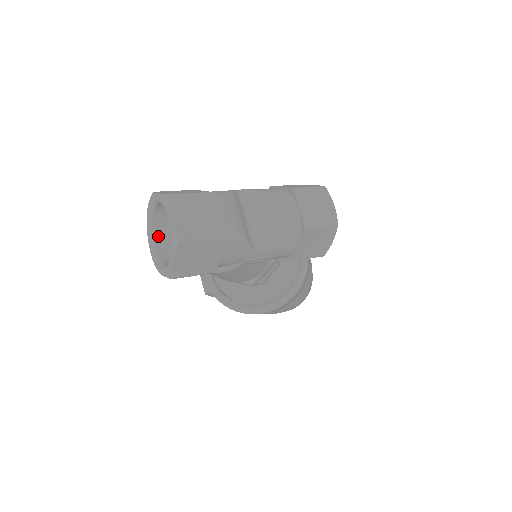
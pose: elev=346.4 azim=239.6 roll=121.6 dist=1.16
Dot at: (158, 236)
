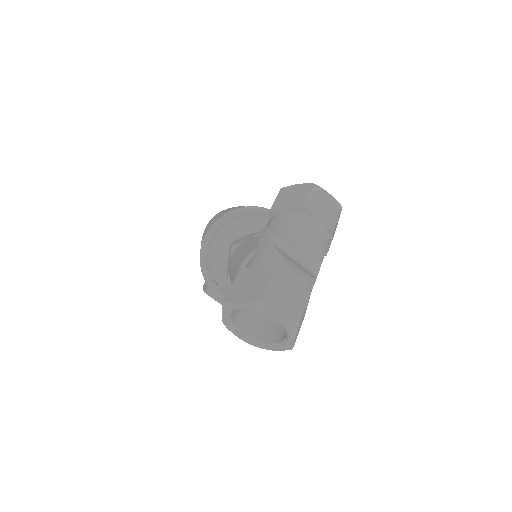
Dot at: (239, 324)
